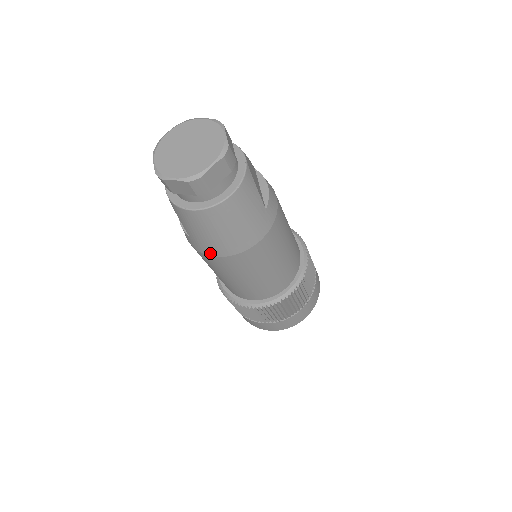
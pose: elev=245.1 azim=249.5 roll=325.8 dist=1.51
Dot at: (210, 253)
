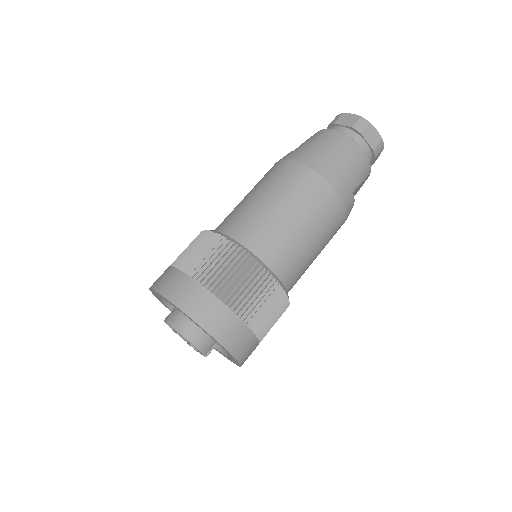
Dot at: (298, 159)
